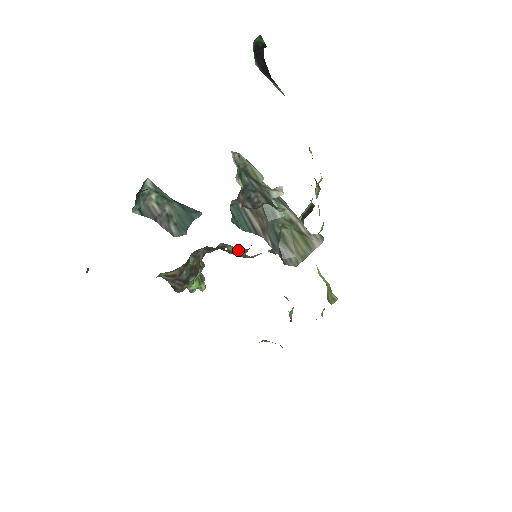
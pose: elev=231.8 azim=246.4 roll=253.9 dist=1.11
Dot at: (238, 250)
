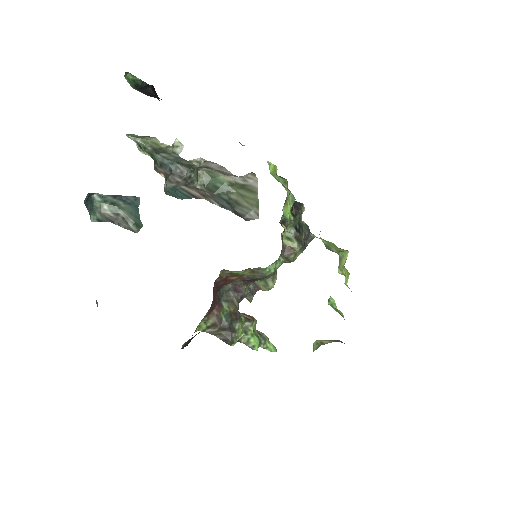
Dot at: (266, 282)
